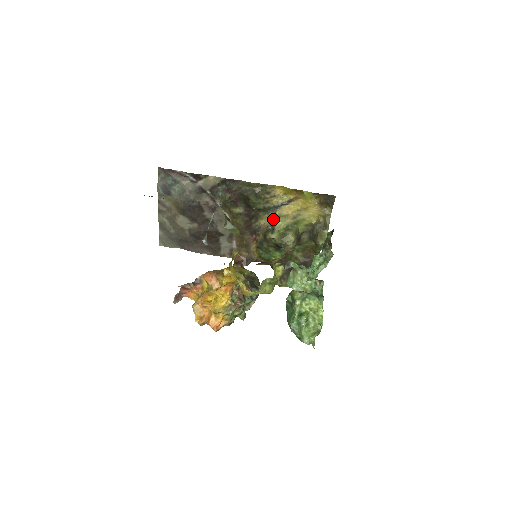
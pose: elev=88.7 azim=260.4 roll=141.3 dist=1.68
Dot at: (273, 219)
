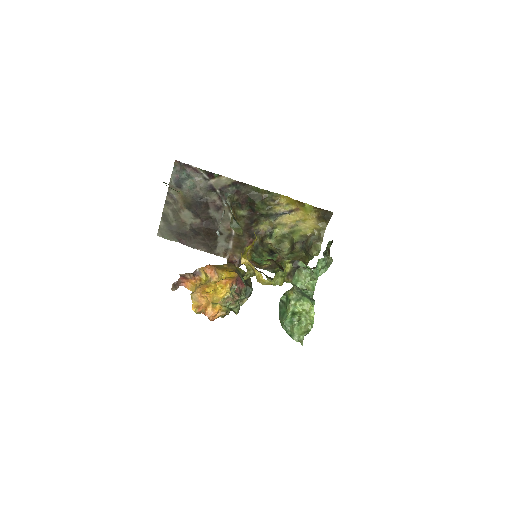
Dot at: (272, 226)
